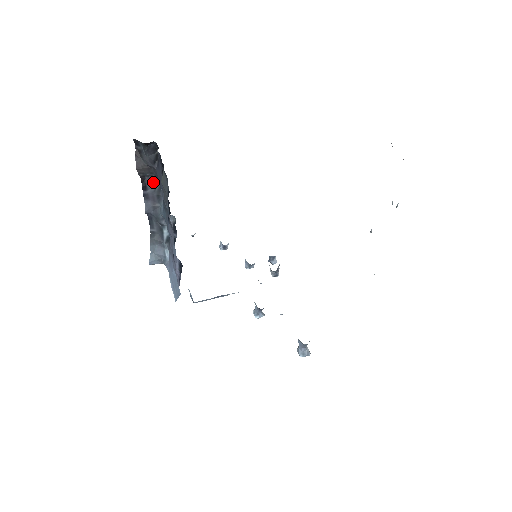
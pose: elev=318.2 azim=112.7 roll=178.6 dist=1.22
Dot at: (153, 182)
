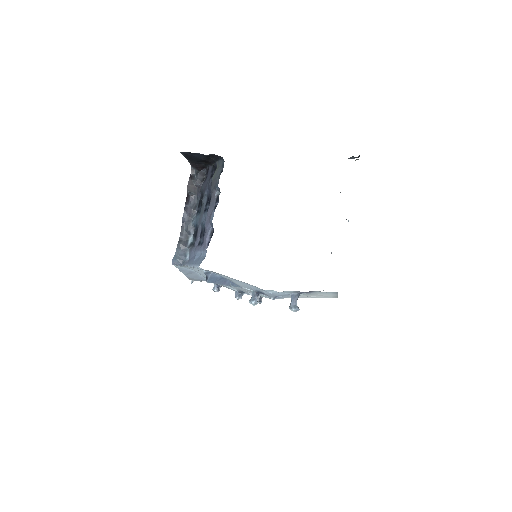
Dot at: (193, 200)
